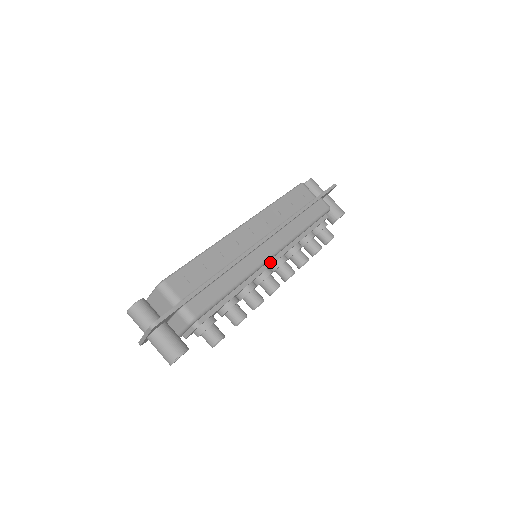
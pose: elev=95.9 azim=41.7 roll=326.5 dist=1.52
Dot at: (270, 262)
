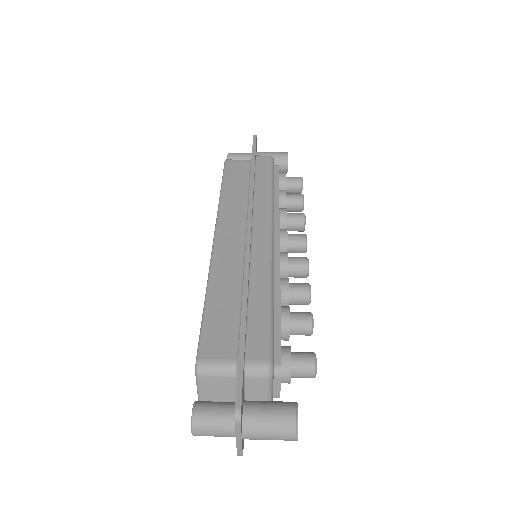
Dot at: (276, 245)
